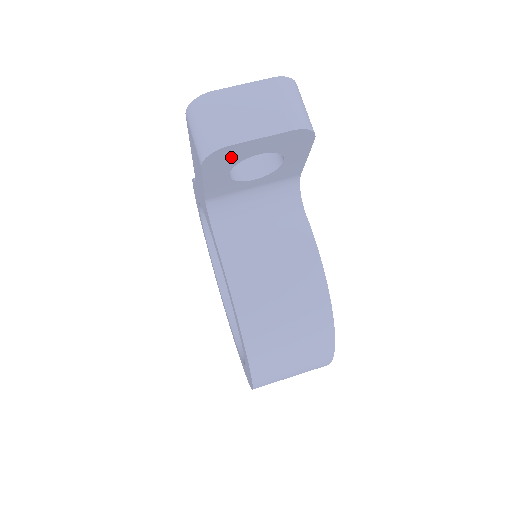
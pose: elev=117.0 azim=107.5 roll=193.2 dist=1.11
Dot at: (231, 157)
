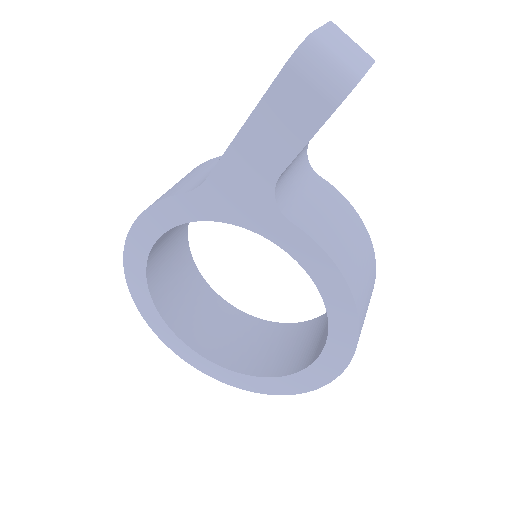
Dot at: occluded
